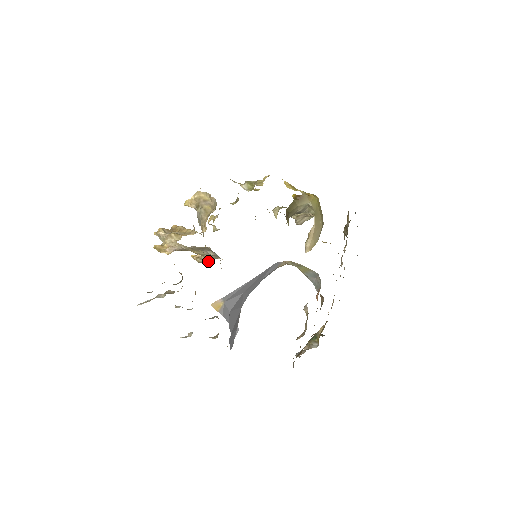
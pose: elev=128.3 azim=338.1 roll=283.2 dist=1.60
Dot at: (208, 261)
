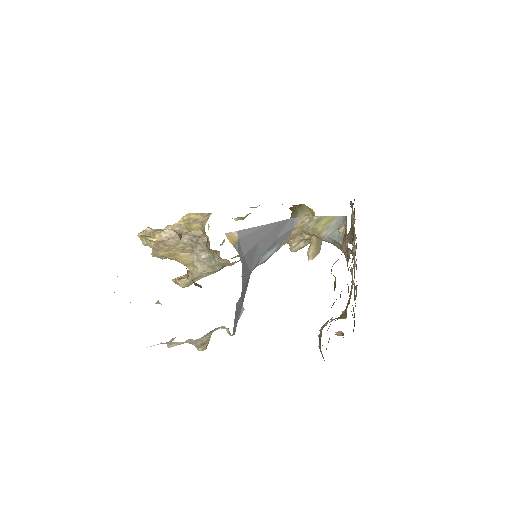
Dot at: (207, 240)
